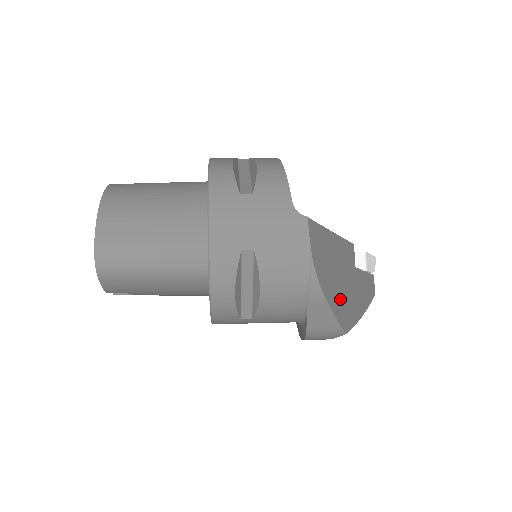
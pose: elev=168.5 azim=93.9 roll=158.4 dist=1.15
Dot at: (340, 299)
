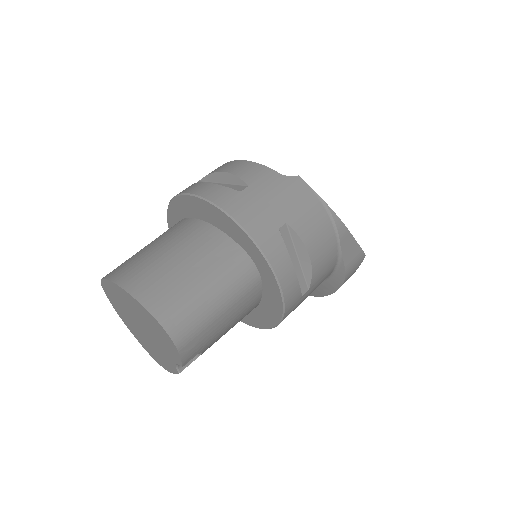
Dot at: occluded
